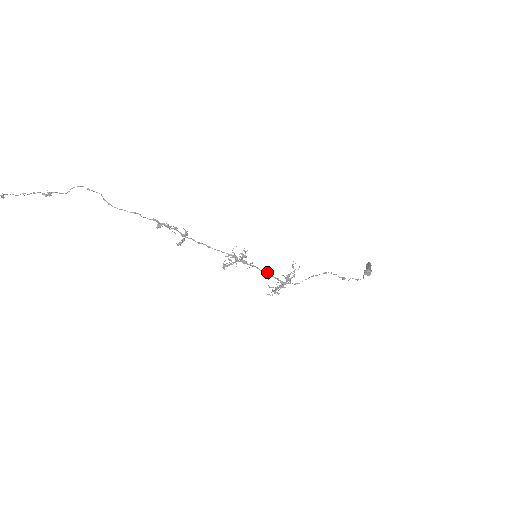
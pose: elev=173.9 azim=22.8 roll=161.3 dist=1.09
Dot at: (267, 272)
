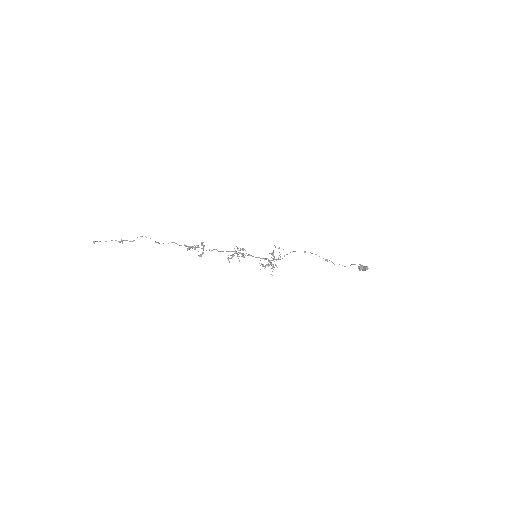
Dot at: (259, 257)
